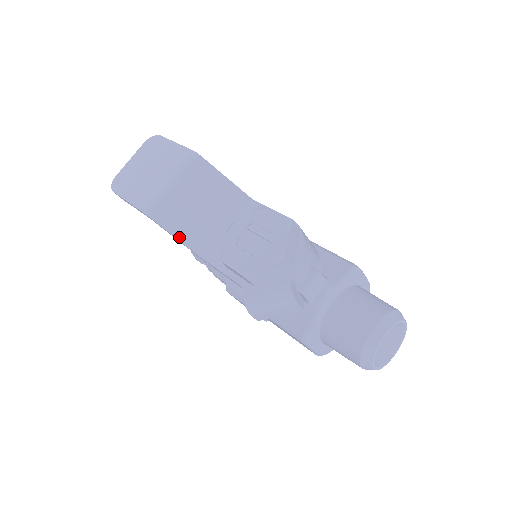
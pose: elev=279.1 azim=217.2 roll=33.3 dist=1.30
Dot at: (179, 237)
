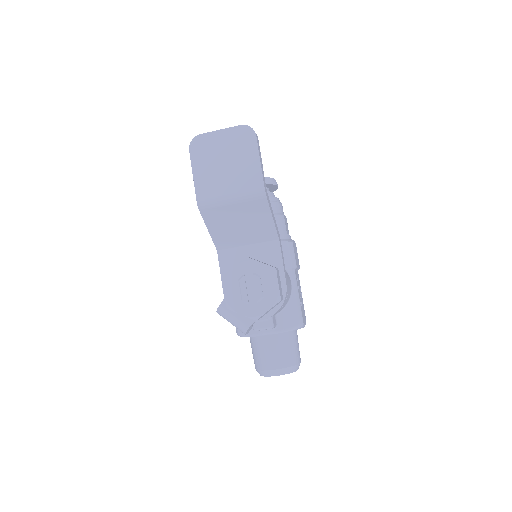
Dot at: (210, 231)
